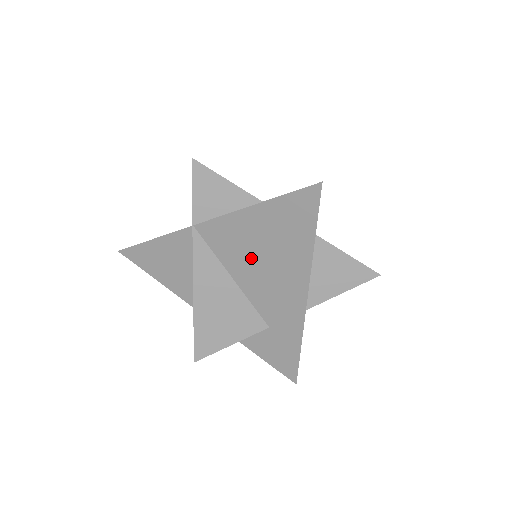
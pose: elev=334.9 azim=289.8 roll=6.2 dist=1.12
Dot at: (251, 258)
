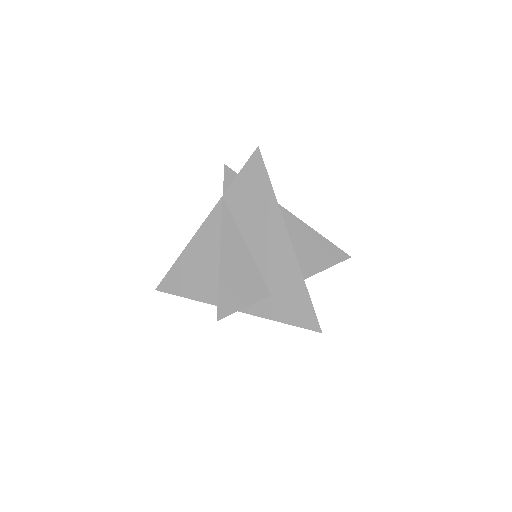
Dot at: occluded
